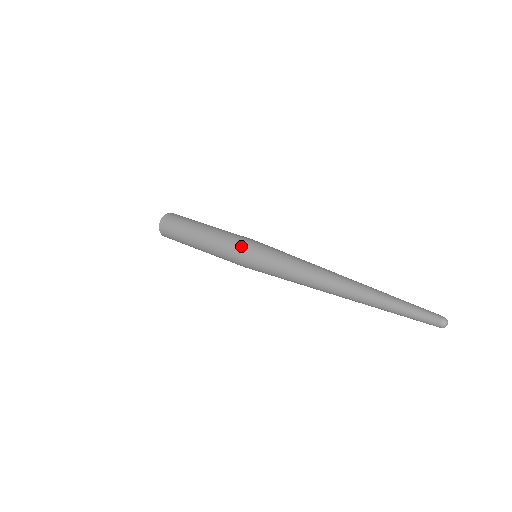
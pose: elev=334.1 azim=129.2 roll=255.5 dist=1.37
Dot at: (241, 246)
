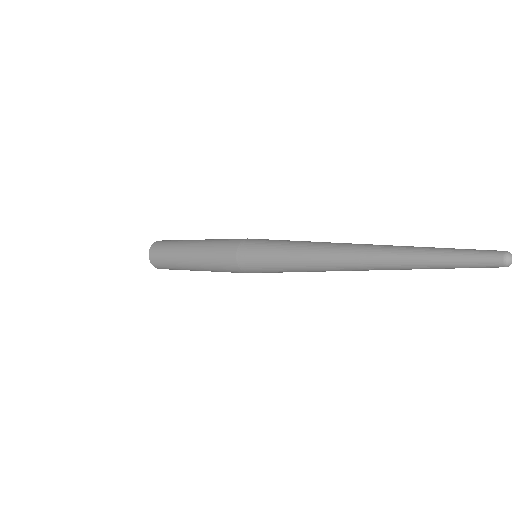
Dot at: (235, 247)
